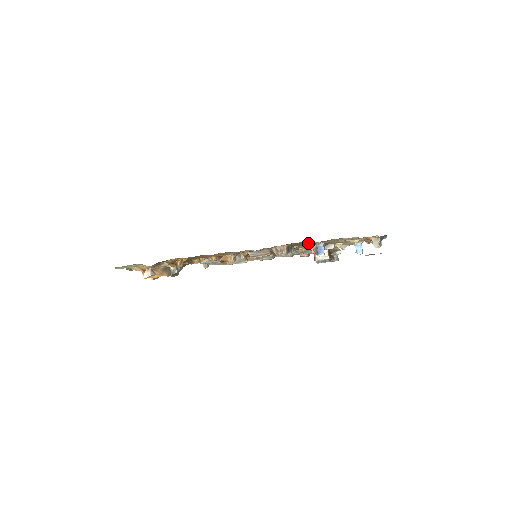
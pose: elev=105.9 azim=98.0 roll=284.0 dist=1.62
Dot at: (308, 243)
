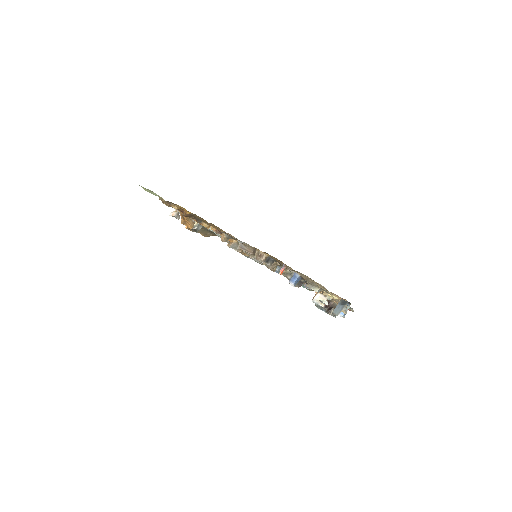
Dot at: (288, 267)
